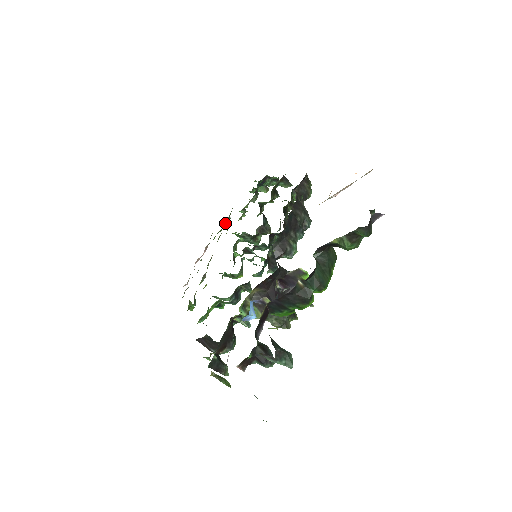
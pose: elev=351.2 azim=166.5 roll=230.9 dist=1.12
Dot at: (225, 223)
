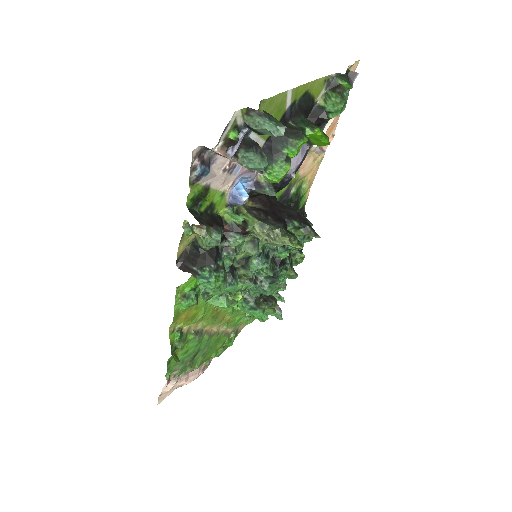
Dot at: (228, 333)
